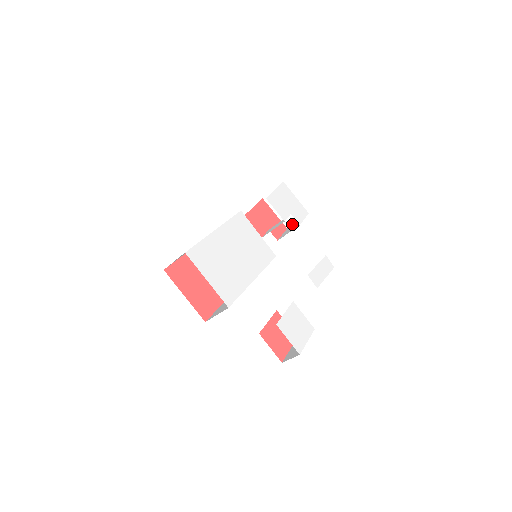
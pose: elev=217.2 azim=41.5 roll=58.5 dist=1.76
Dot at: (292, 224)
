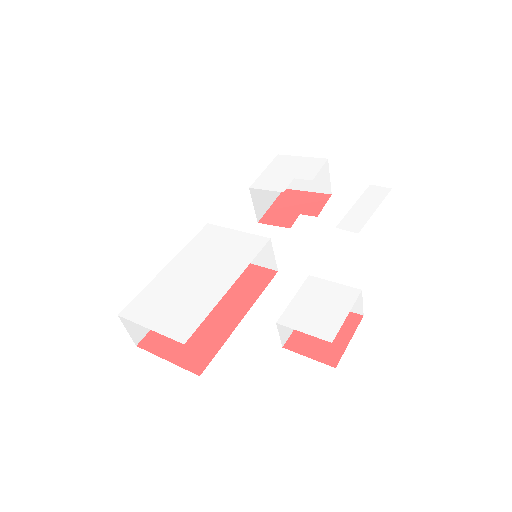
Dot at: (330, 186)
